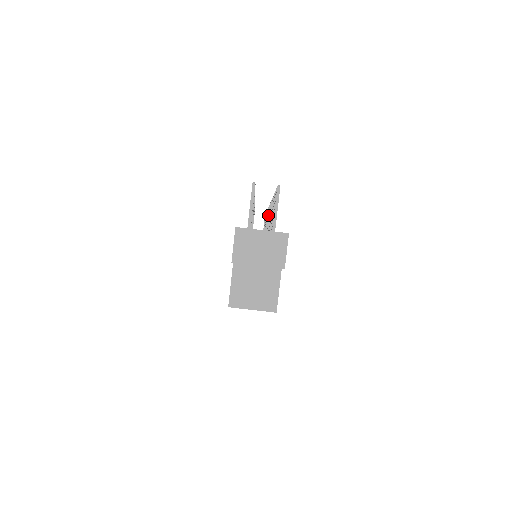
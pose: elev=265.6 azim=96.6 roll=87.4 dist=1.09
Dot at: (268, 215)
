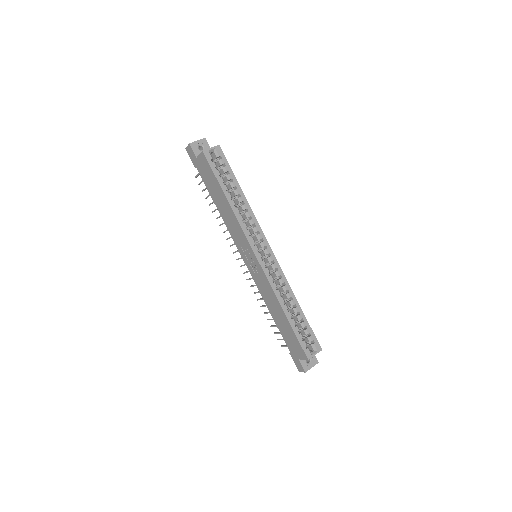
Dot at: occluded
